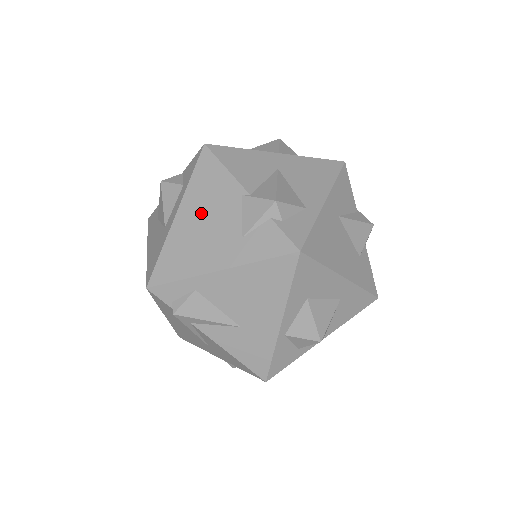
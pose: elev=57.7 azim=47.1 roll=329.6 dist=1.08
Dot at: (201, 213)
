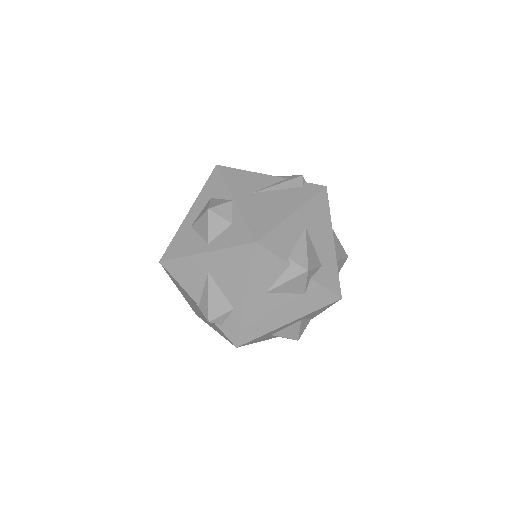
Dot at: (188, 299)
